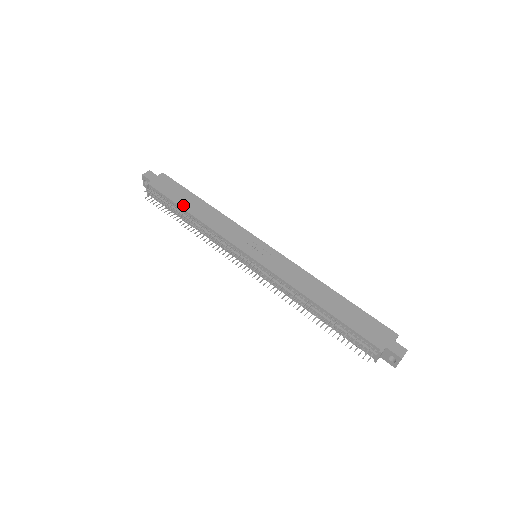
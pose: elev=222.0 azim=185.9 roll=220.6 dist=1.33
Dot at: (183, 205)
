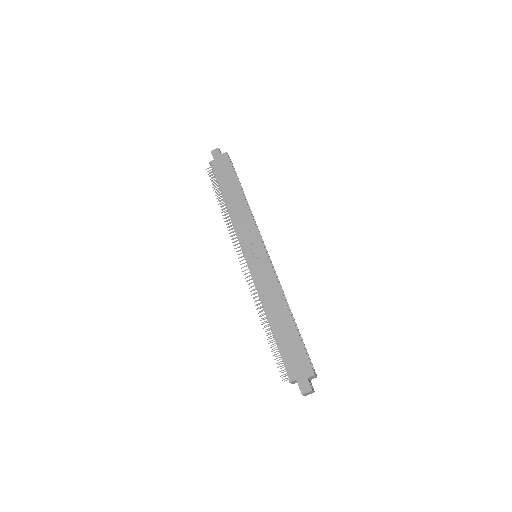
Dot at: (224, 191)
